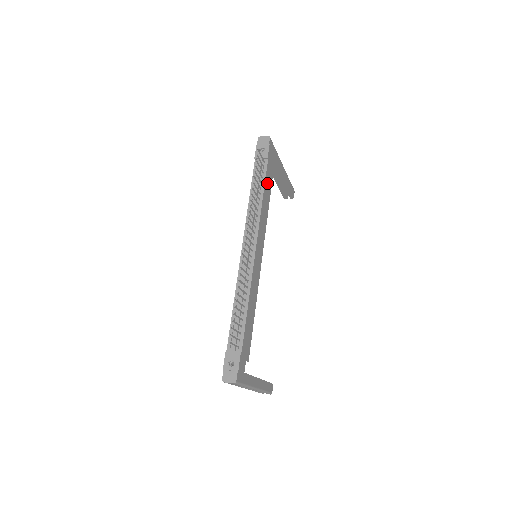
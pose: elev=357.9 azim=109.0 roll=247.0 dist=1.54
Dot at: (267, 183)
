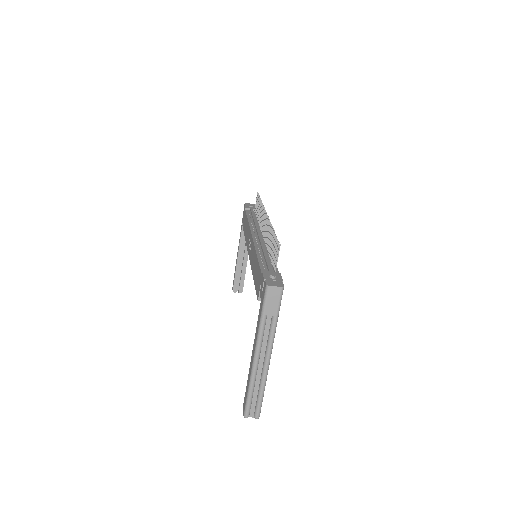
Dot at: occluded
